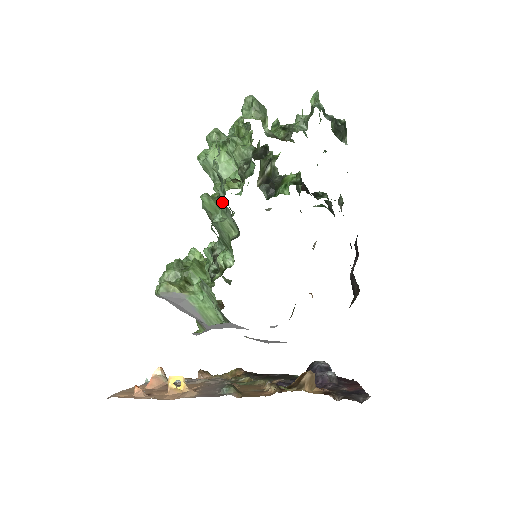
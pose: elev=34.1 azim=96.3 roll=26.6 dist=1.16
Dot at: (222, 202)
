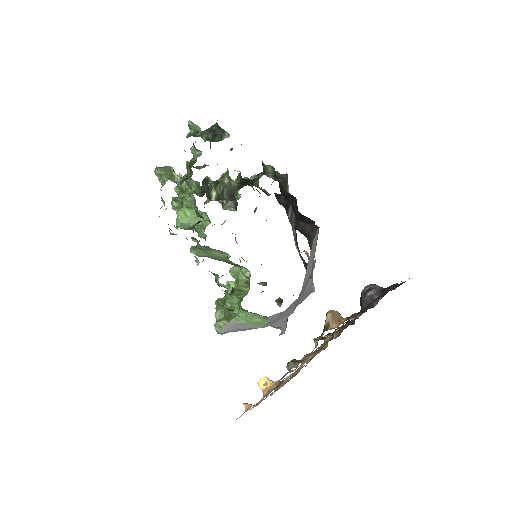
Dot at: (200, 246)
